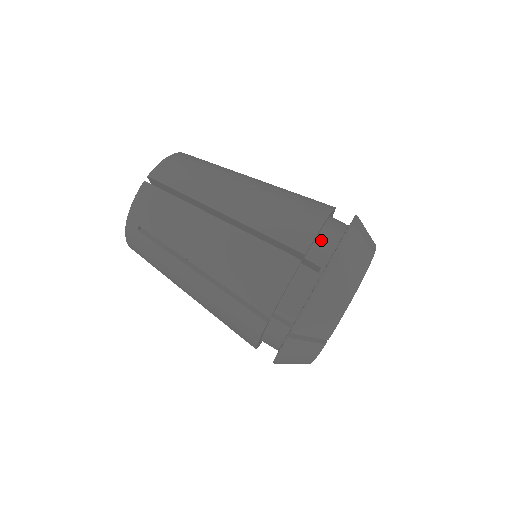
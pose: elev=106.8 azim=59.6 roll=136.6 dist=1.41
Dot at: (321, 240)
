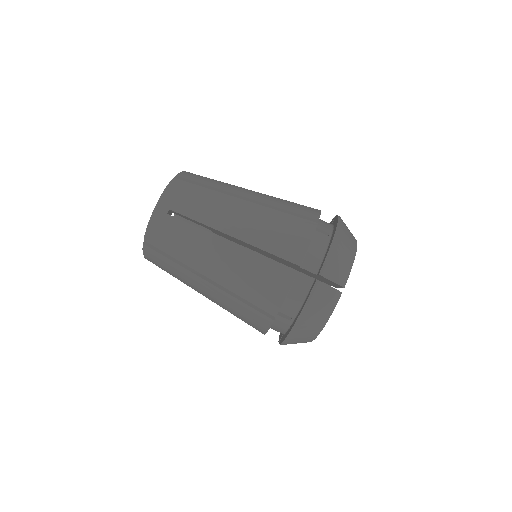
Dot at: (291, 296)
